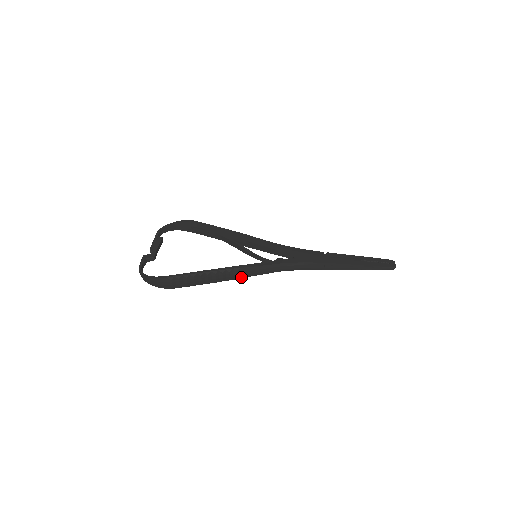
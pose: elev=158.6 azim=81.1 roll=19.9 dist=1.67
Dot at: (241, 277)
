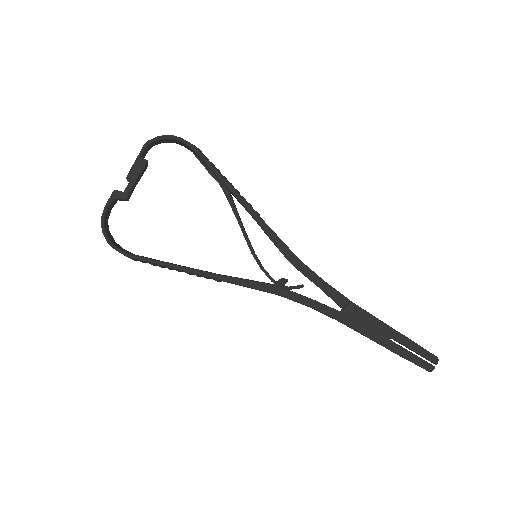
Dot at: occluded
